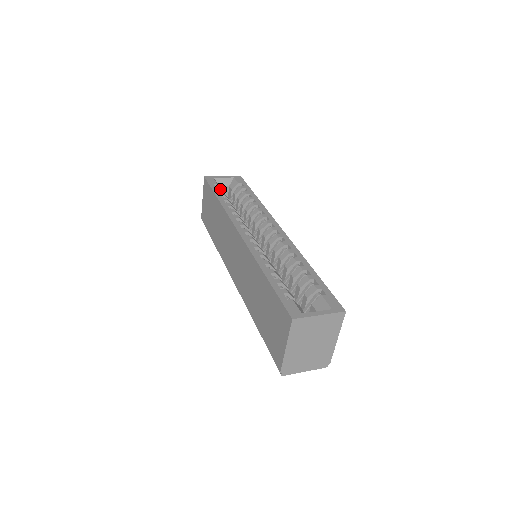
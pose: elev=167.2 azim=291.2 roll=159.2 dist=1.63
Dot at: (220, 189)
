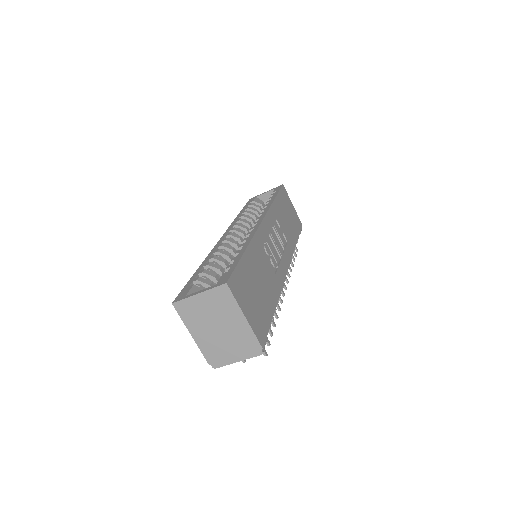
Dot at: (250, 205)
